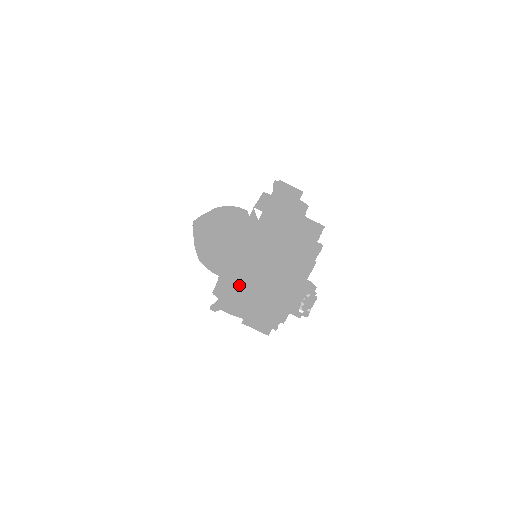
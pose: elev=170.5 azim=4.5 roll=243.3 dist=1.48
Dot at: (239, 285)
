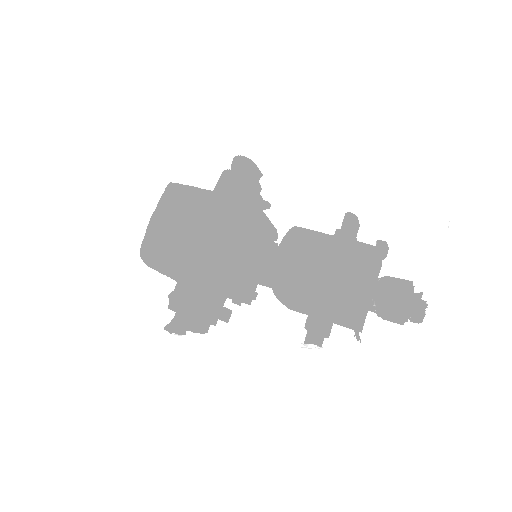
Dot at: (360, 304)
